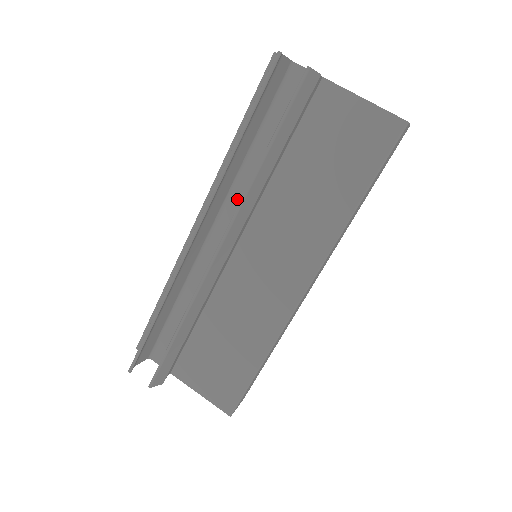
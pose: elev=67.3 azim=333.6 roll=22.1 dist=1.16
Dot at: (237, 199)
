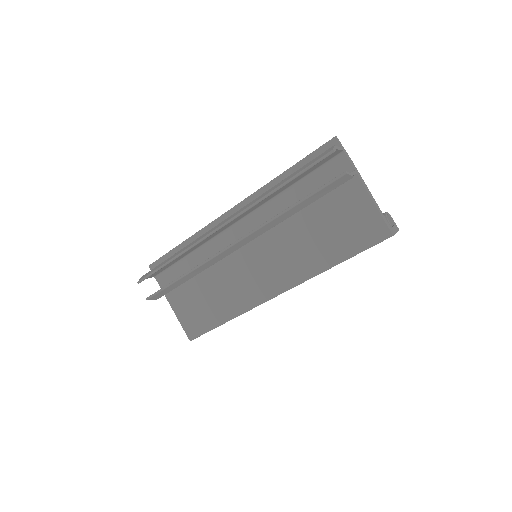
Dot at: (262, 214)
